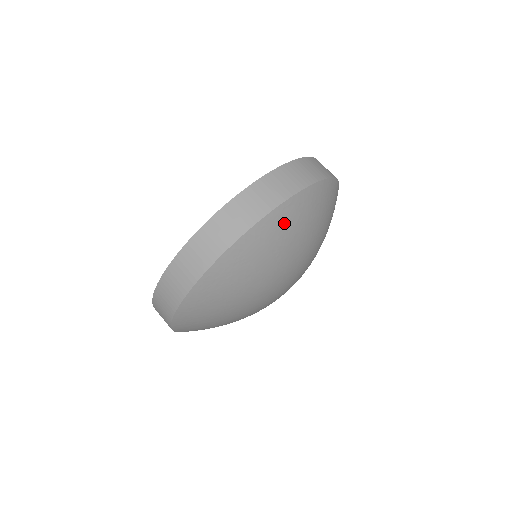
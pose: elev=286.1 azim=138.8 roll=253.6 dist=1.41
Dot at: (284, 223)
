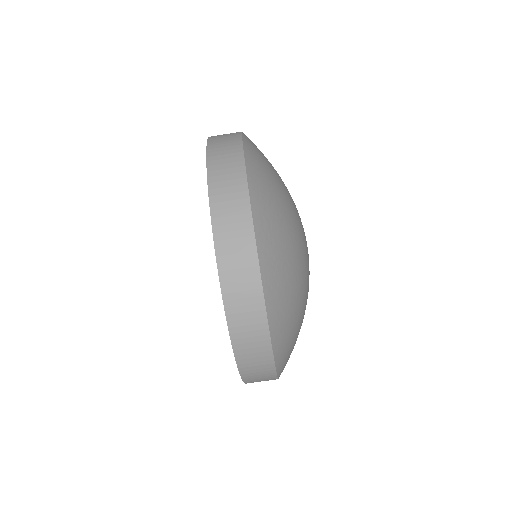
Dot at: (258, 158)
